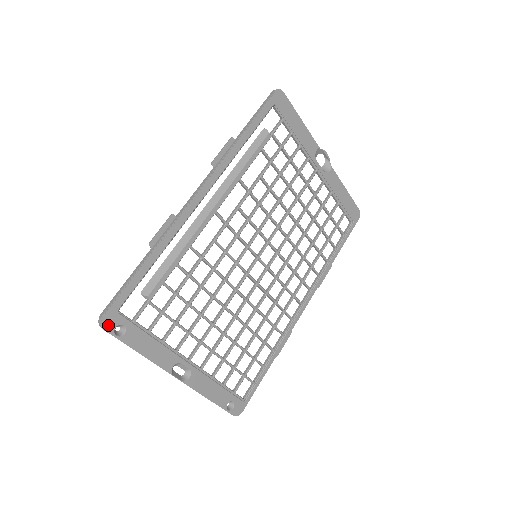
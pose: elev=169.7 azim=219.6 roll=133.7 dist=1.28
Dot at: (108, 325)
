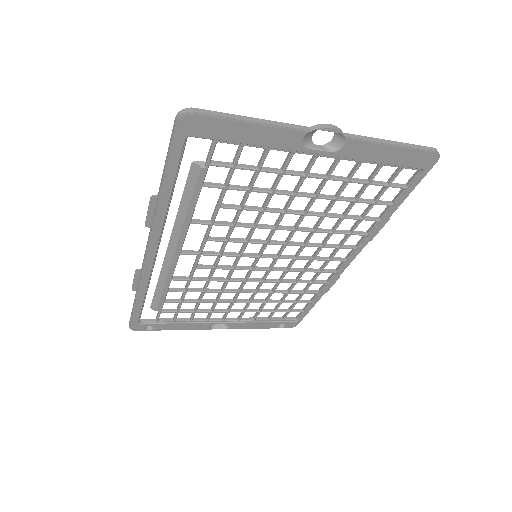
Dot at: (137, 329)
